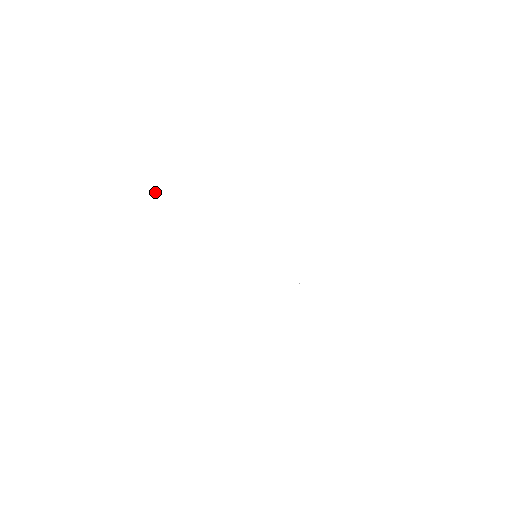
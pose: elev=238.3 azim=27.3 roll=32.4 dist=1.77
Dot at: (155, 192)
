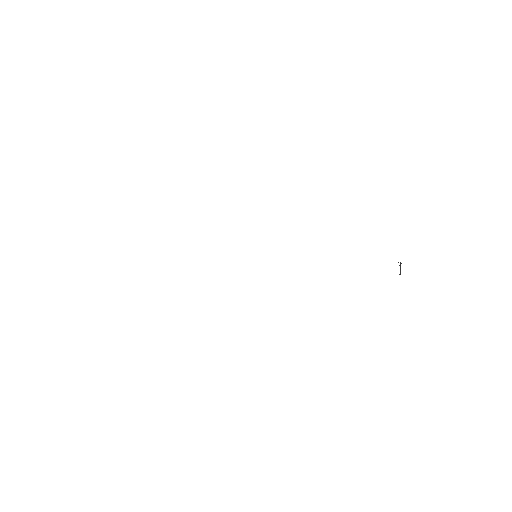
Dot at: (400, 272)
